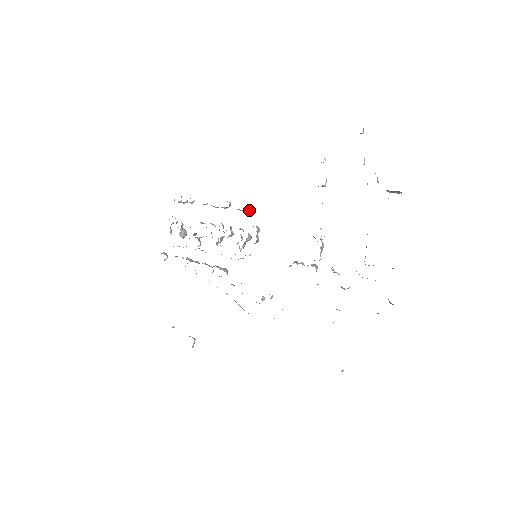
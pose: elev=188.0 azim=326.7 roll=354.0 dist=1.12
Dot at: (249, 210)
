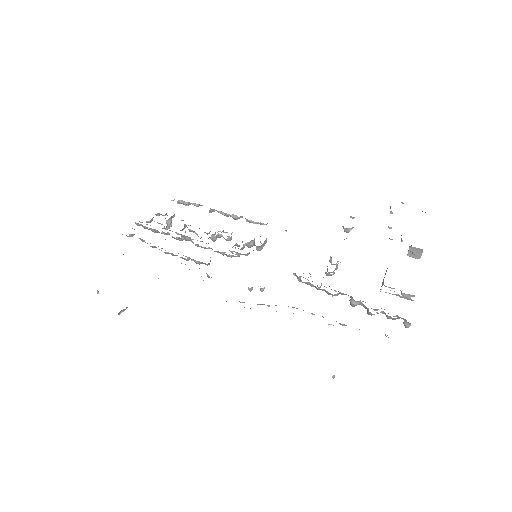
Dot at: (263, 224)
